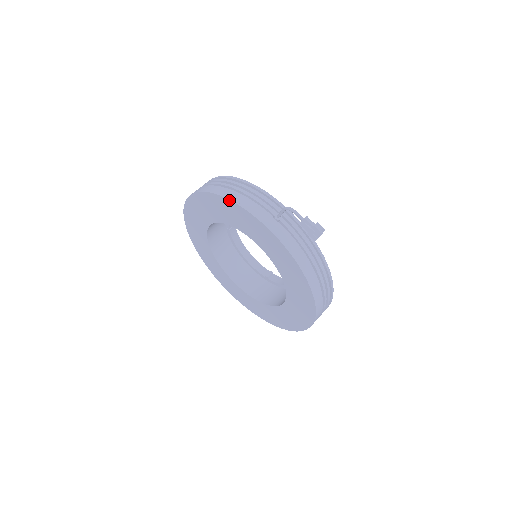
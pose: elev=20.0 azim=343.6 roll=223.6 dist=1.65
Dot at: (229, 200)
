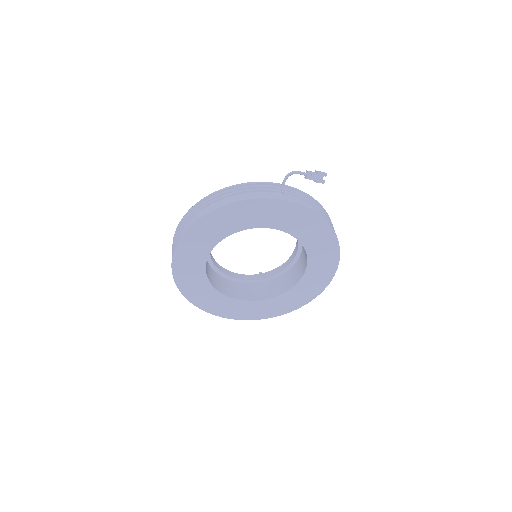
Dot at: (236, 202)
